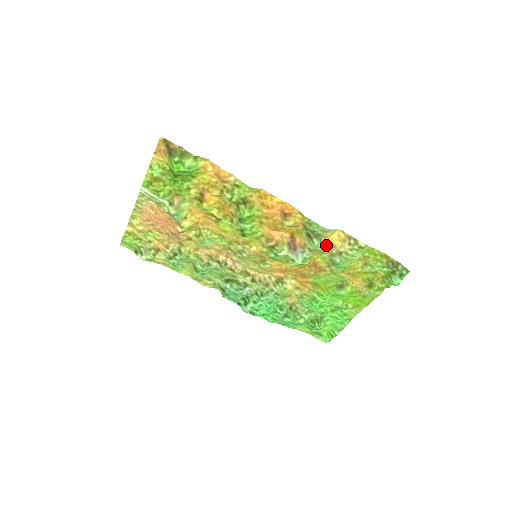
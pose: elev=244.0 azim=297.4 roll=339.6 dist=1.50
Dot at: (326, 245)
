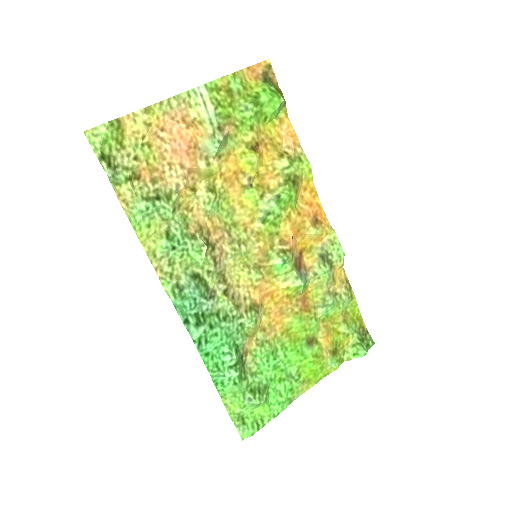
Dot at: (332, 276)
